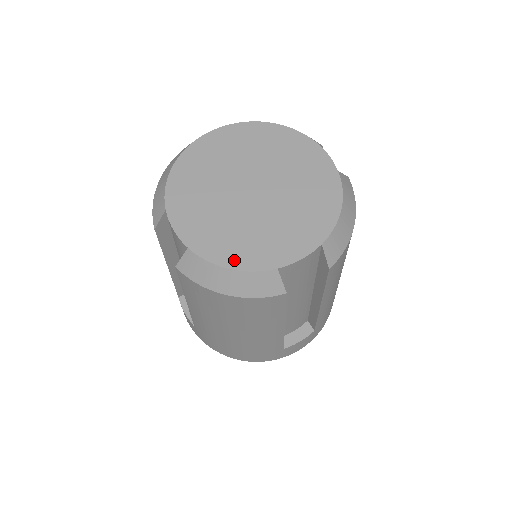
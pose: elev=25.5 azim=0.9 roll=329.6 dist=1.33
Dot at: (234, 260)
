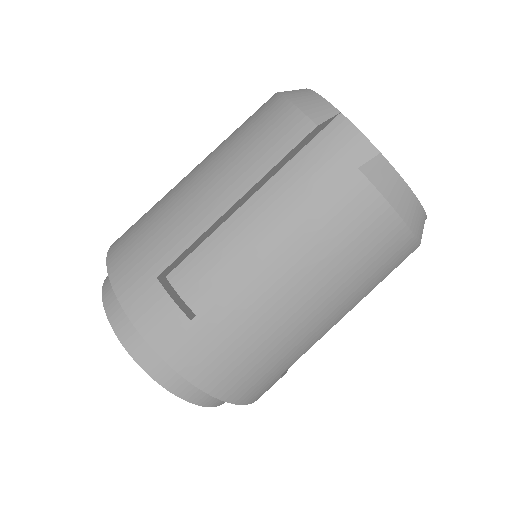
Dot at: occluded
